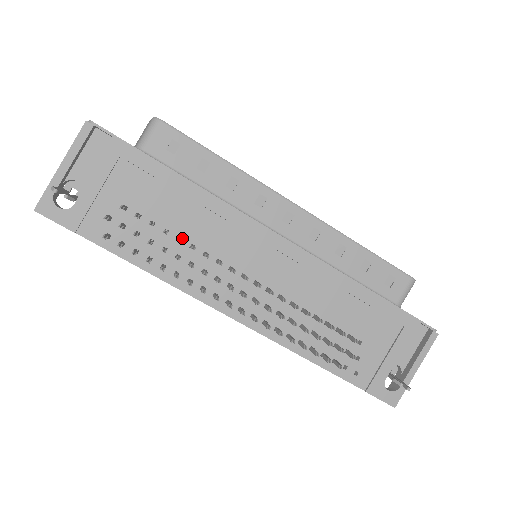
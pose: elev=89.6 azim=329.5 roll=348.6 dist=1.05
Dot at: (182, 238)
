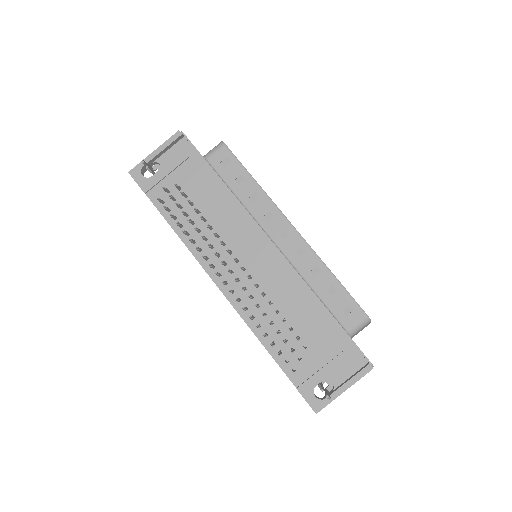
Dot at: (207, 220)
